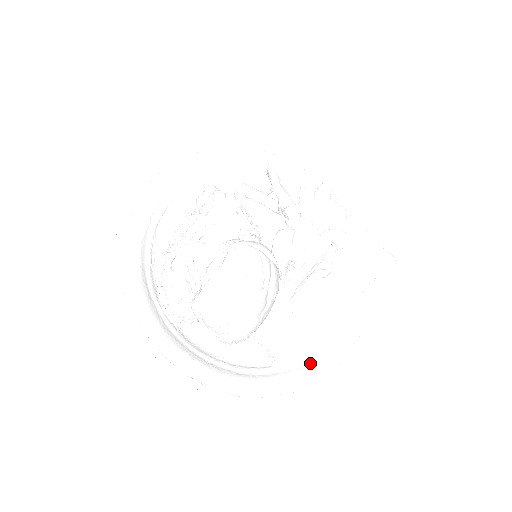
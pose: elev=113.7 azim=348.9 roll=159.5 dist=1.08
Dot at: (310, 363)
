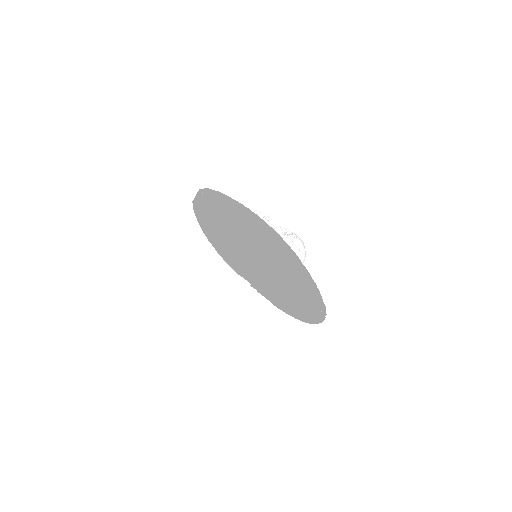
Dot at: occluded
